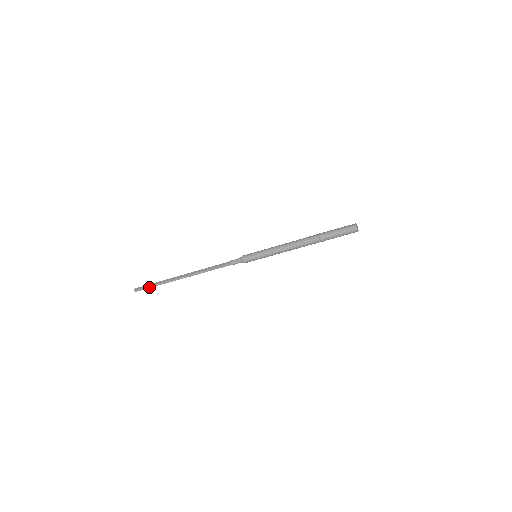
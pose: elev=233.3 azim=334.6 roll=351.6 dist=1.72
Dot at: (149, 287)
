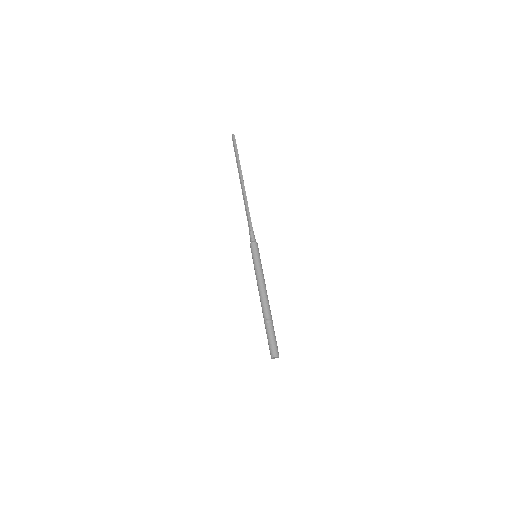
Dot at: (235, 150)
